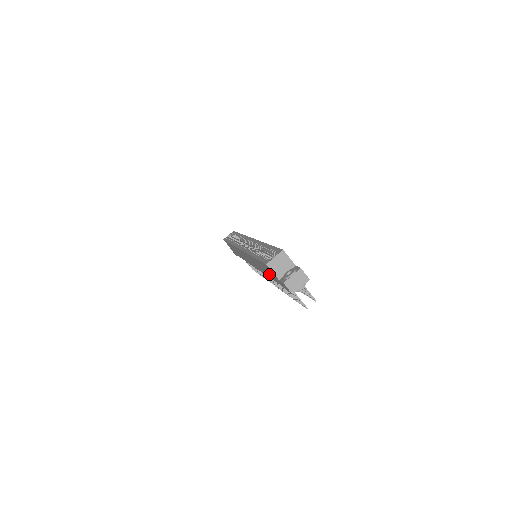
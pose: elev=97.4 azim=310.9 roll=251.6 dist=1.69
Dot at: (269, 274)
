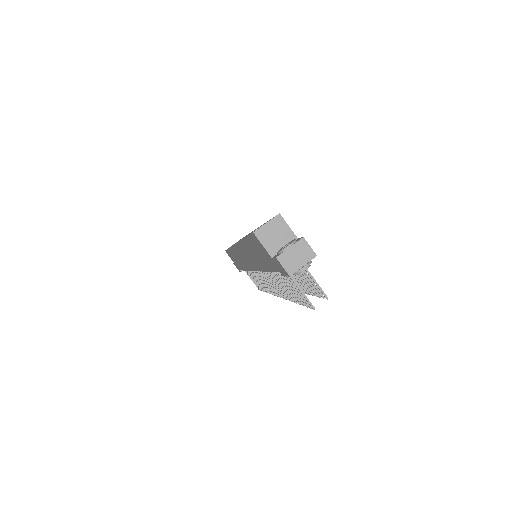
Dot at: (263, 260)
